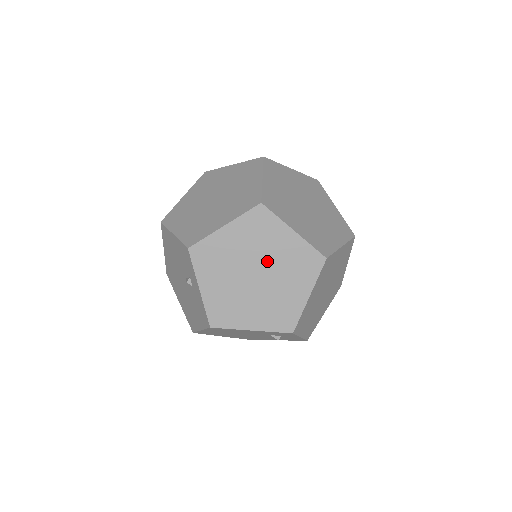
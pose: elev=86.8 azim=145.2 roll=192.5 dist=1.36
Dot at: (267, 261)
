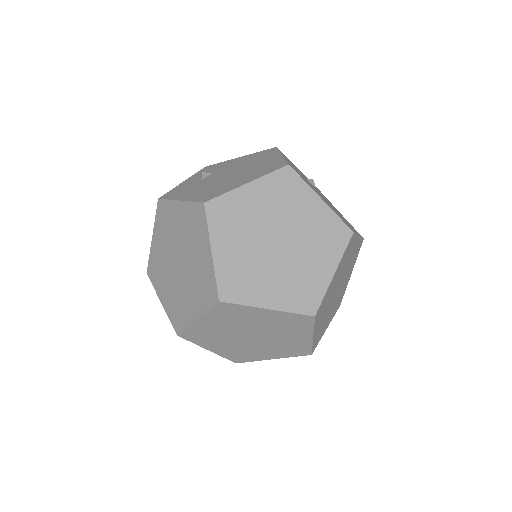
Dot at: (256, 329)
